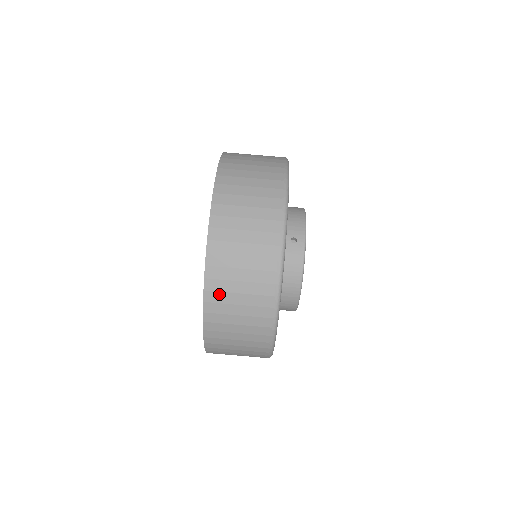
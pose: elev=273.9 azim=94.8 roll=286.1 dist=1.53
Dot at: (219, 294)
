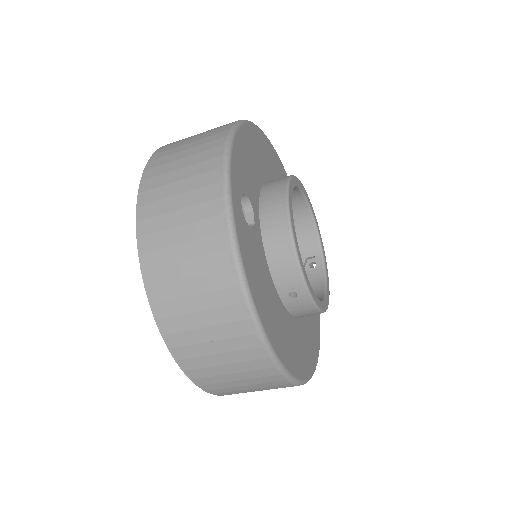
Dot at: occluded
